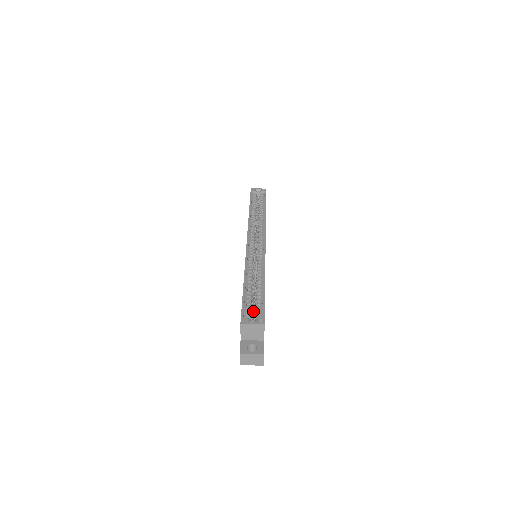
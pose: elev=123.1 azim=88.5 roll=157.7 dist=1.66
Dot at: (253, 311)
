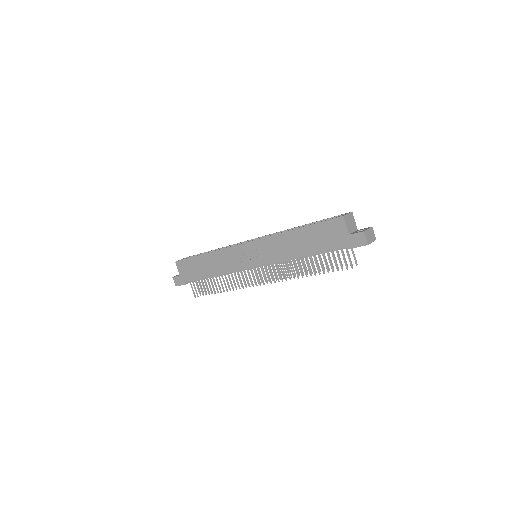
Dot at: occluded
